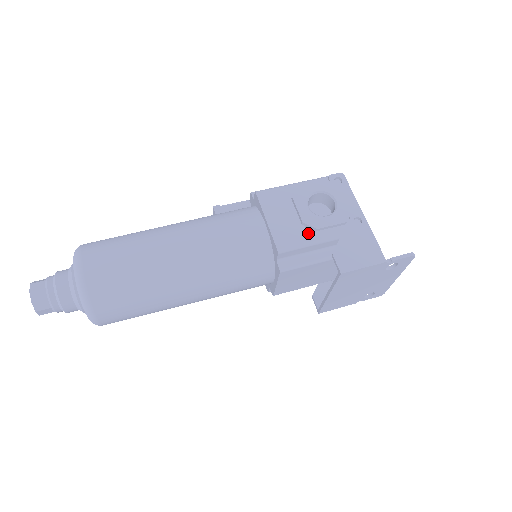
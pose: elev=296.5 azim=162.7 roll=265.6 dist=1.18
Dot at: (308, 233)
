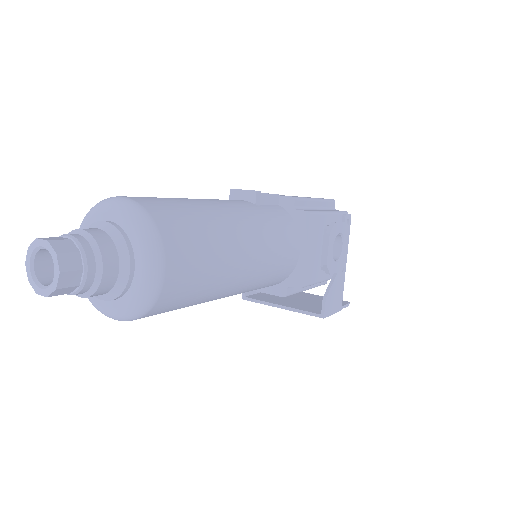
Dot at: (320, 272)
